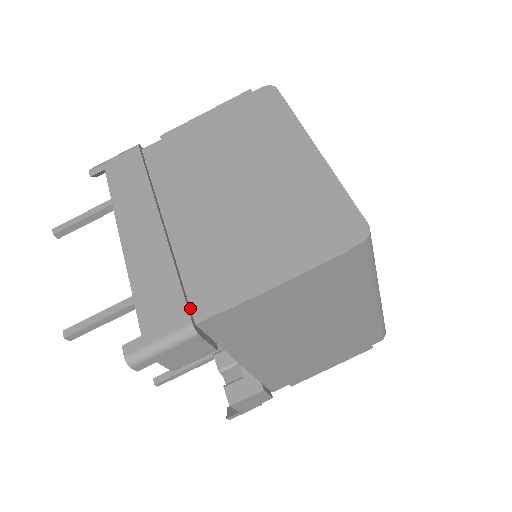
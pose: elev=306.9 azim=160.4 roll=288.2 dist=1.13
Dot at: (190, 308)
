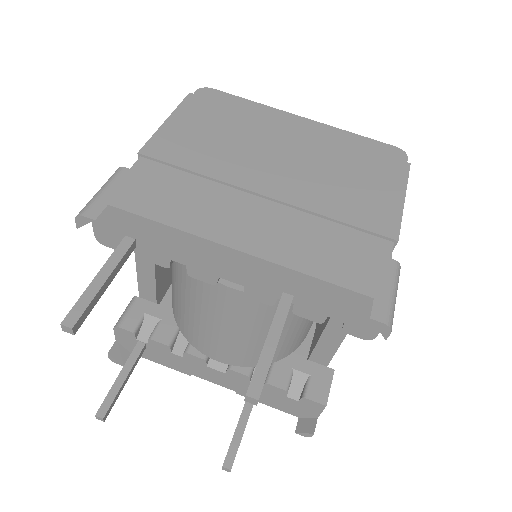
Dot at: (371, 257)
